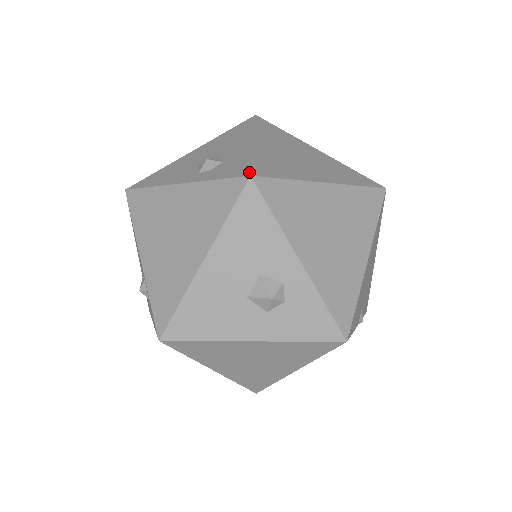
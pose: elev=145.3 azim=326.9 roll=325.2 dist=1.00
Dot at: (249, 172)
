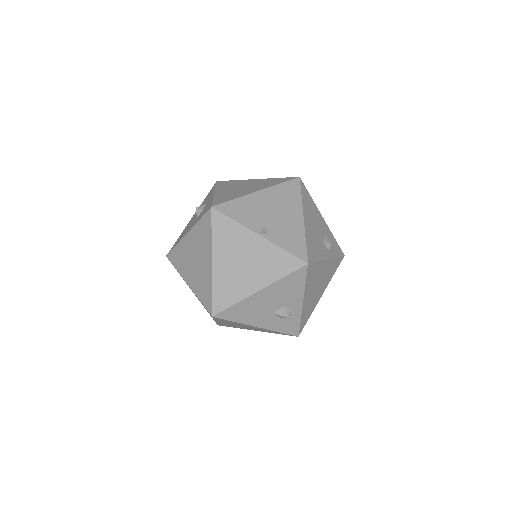
Dot at: occluded
